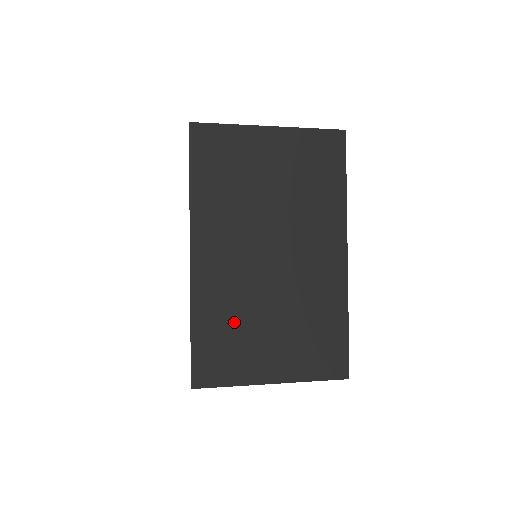
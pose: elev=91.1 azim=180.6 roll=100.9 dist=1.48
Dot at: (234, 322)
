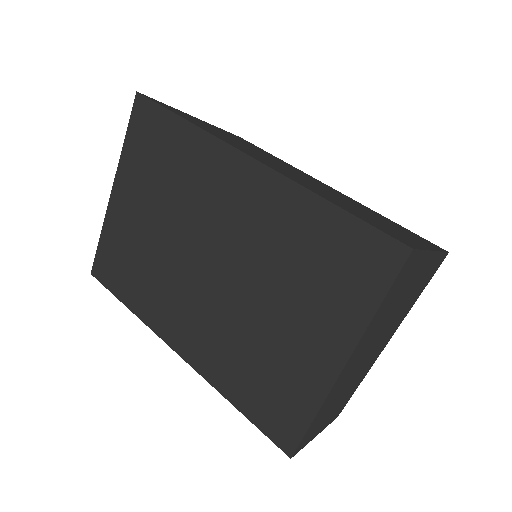
Dot at: (347, 206)
